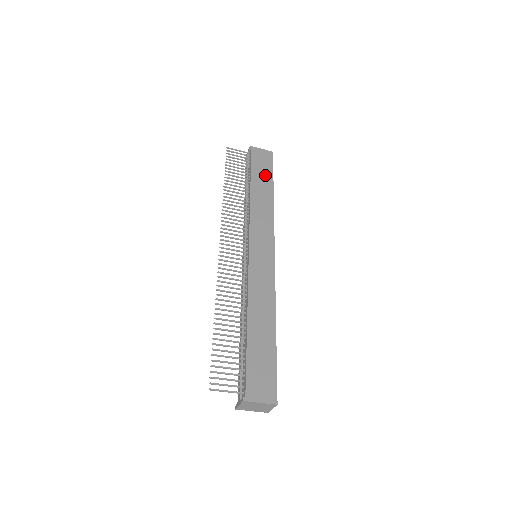
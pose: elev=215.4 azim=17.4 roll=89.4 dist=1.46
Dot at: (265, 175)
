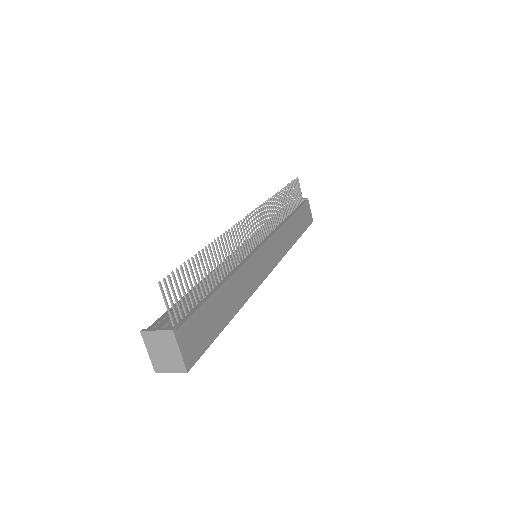
Dot at: (302, 224)
